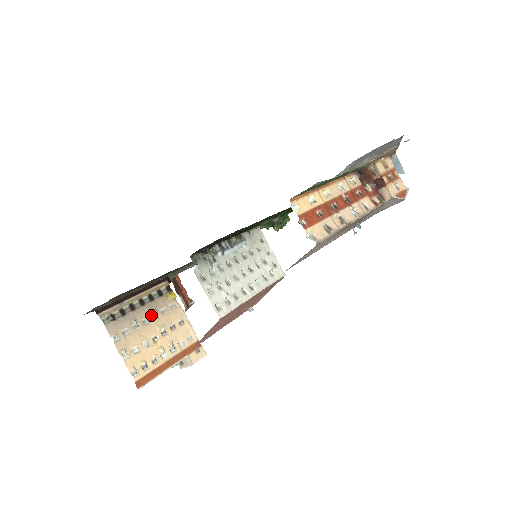
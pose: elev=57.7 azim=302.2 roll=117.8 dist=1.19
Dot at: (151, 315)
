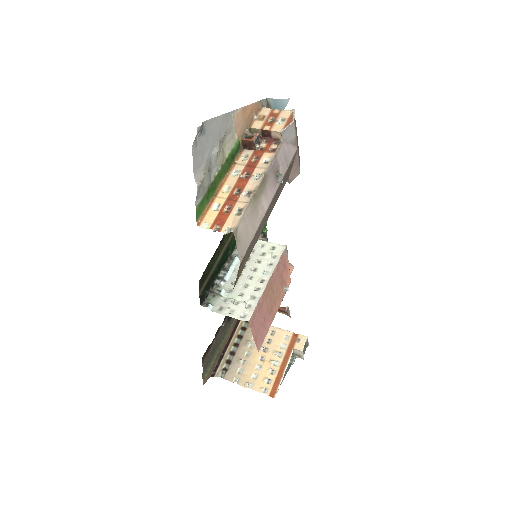
Dot at: (248, 347)
